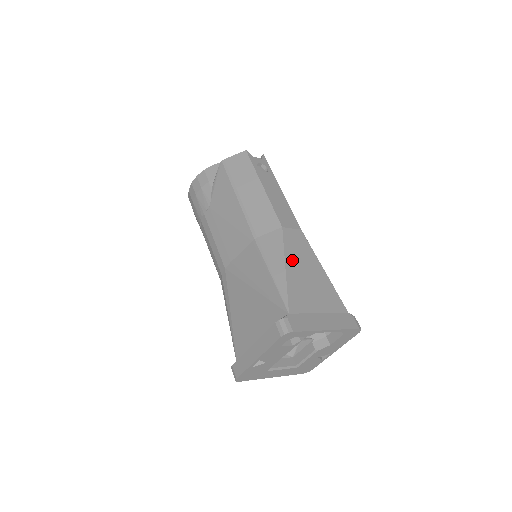
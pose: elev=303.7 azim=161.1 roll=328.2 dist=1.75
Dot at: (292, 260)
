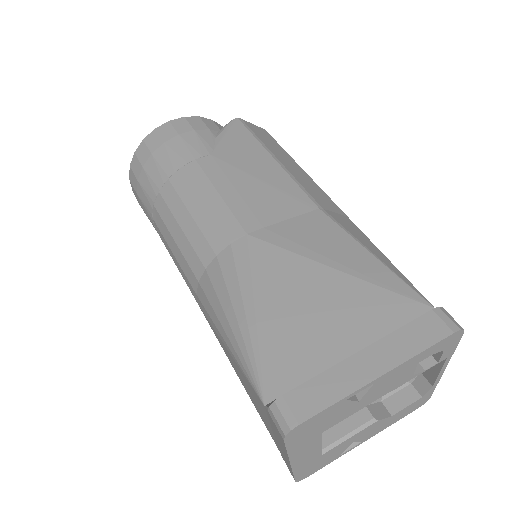
Dot at: occluded
